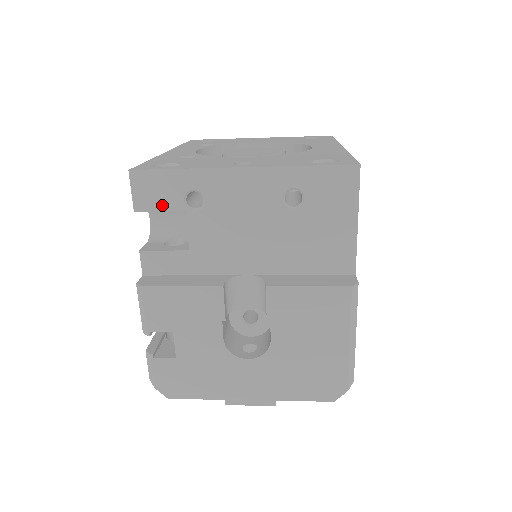
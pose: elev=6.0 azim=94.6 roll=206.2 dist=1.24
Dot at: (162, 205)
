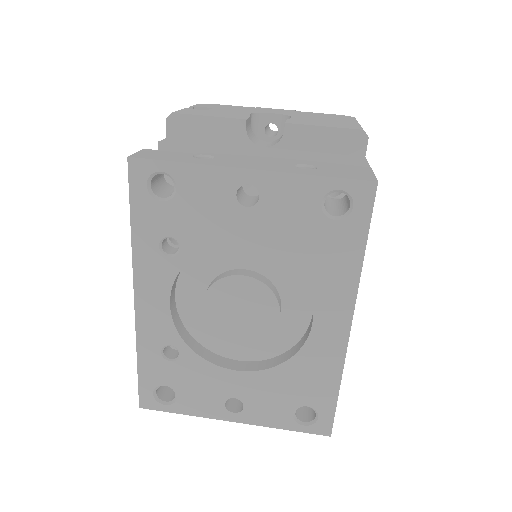
Dot at: occluded
